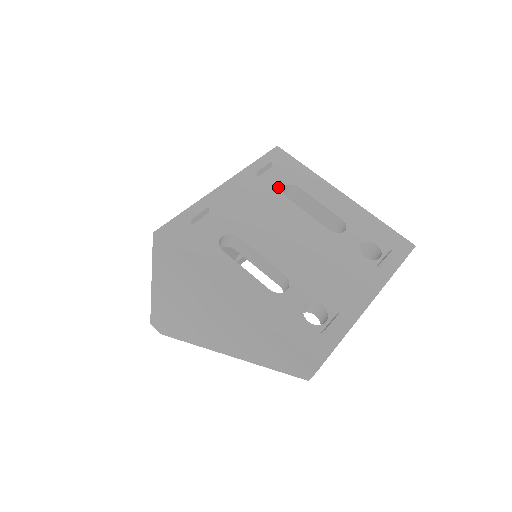
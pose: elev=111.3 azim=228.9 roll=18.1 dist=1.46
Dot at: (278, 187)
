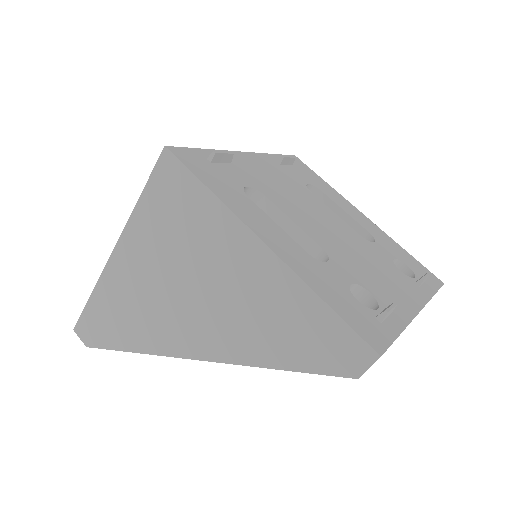
Dot at: (301, 181)
